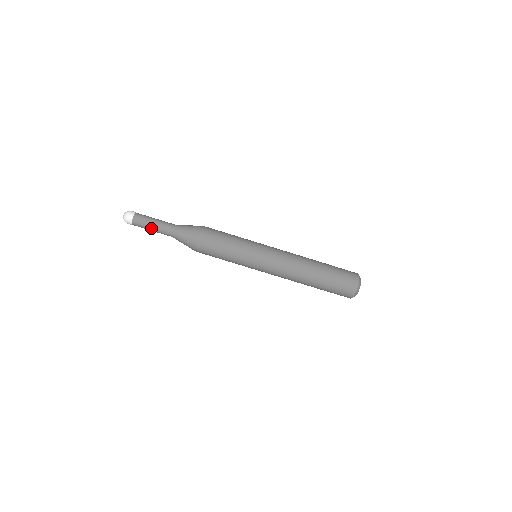
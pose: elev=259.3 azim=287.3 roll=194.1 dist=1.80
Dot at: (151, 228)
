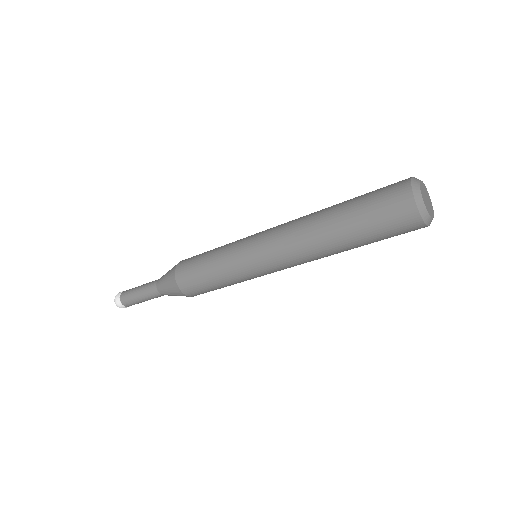
Dot at: (144, 301)
